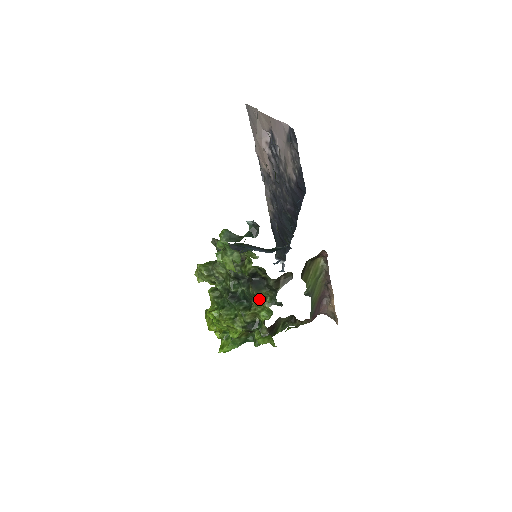
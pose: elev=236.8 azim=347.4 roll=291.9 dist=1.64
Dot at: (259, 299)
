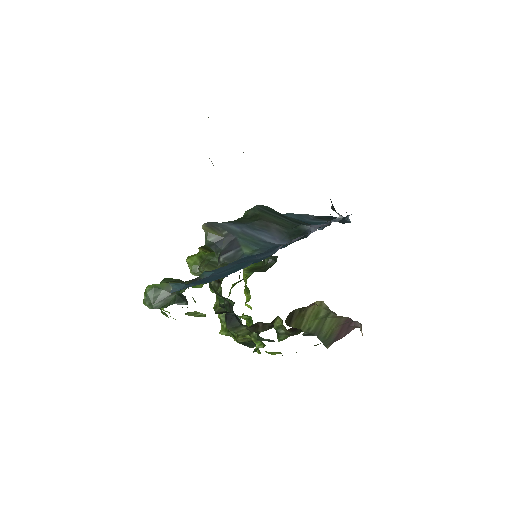
Dot at: (239, 334)
